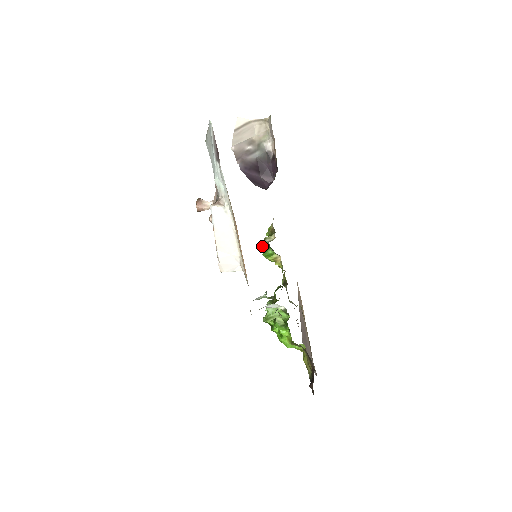
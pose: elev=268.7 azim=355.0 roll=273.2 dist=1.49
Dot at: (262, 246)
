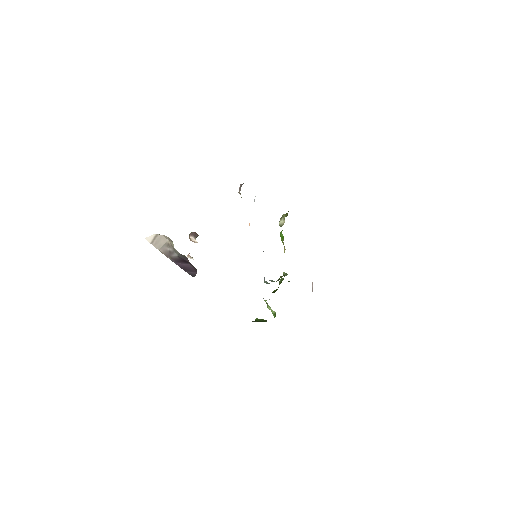
Dot at: occluded
